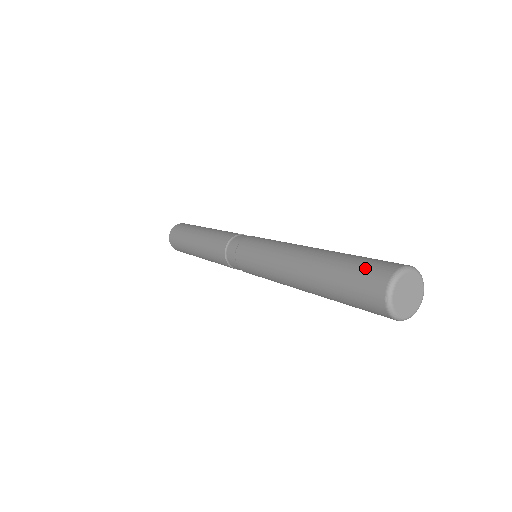
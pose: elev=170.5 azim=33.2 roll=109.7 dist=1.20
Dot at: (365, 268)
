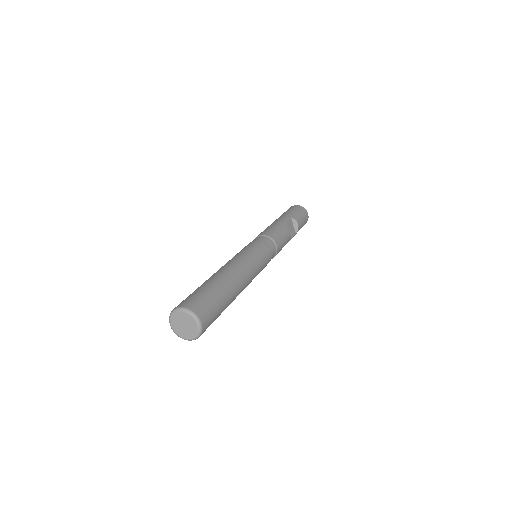
Dot at: occluded
